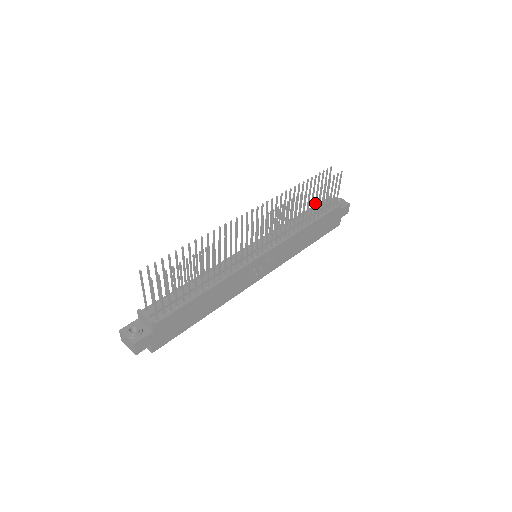
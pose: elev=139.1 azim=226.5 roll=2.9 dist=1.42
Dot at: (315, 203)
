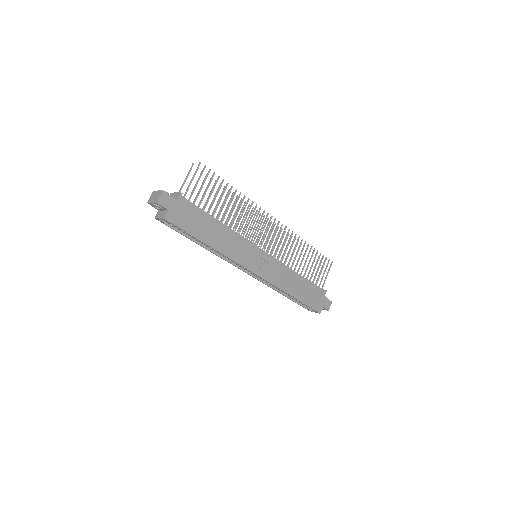
Dot at: (308, 263)
